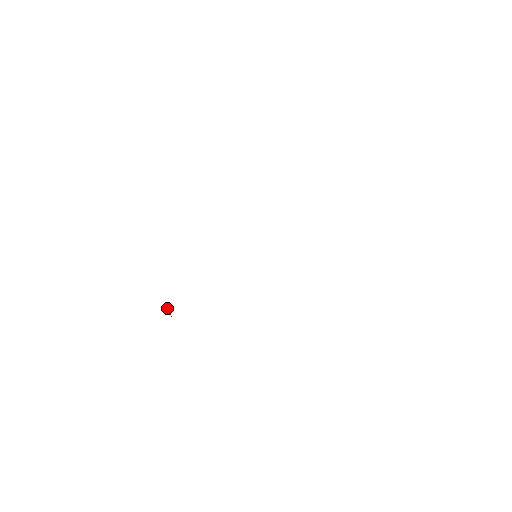
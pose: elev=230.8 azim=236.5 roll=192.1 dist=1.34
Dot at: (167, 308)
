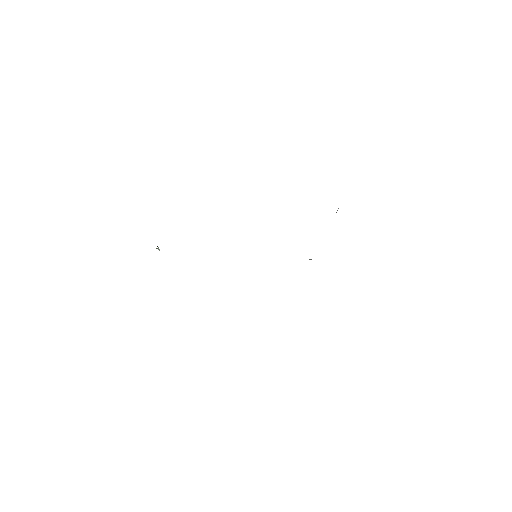
Dot at: occluded
